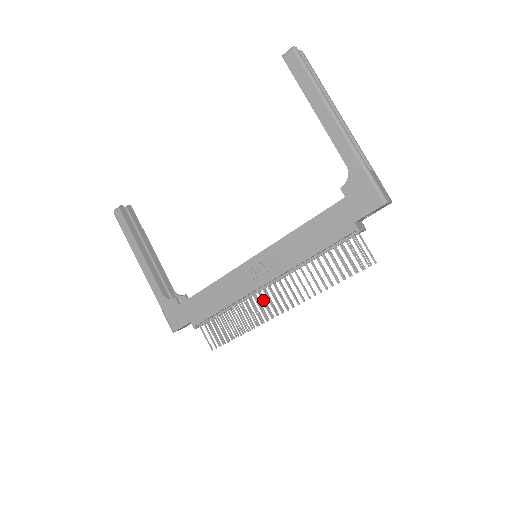
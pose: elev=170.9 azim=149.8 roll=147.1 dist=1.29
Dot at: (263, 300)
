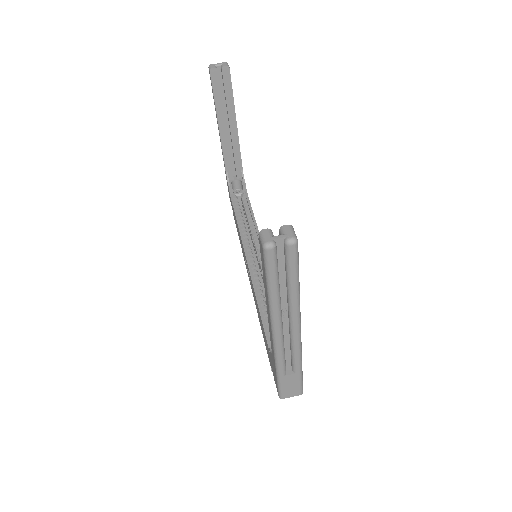
Dot at: occluded
